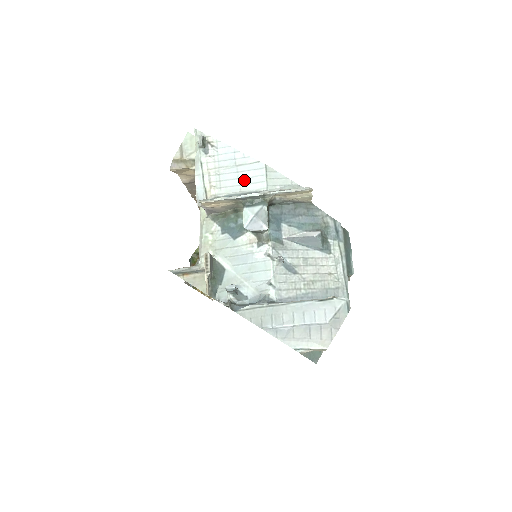
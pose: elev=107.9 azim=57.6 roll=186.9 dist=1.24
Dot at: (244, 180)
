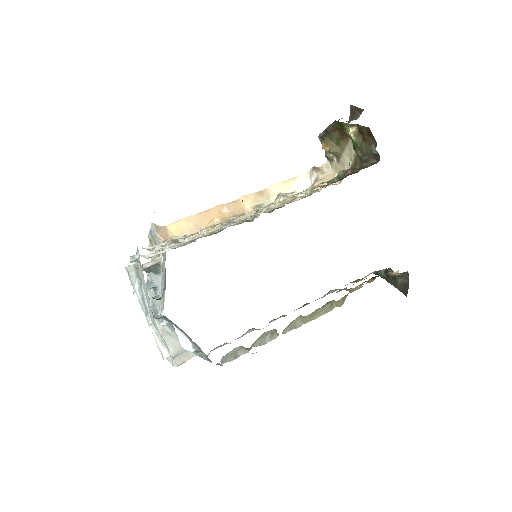
Dot at: occluded
